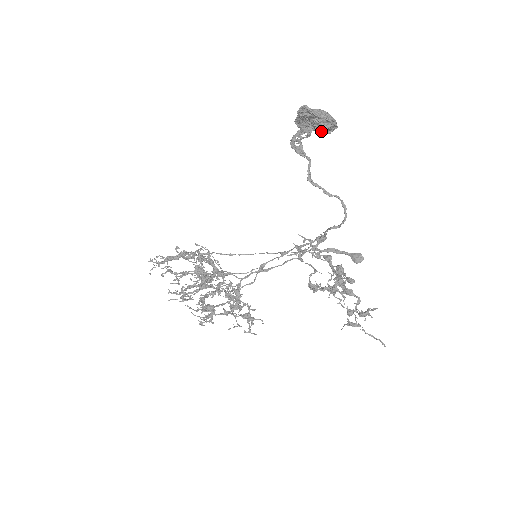
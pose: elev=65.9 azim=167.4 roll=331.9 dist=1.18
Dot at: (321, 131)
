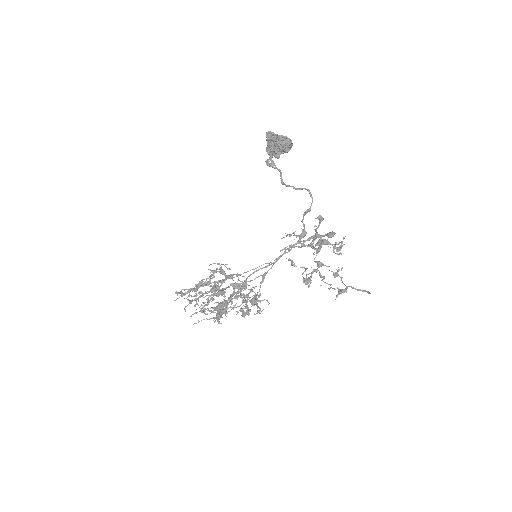
Dot at: (283, 149)
